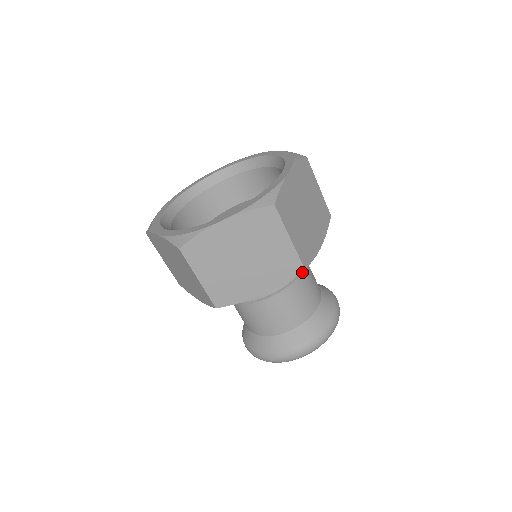
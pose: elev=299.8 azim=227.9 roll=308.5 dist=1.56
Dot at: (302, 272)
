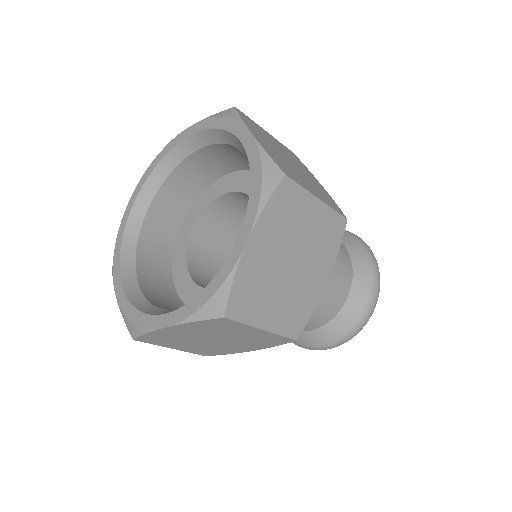
Dot at: occluded
